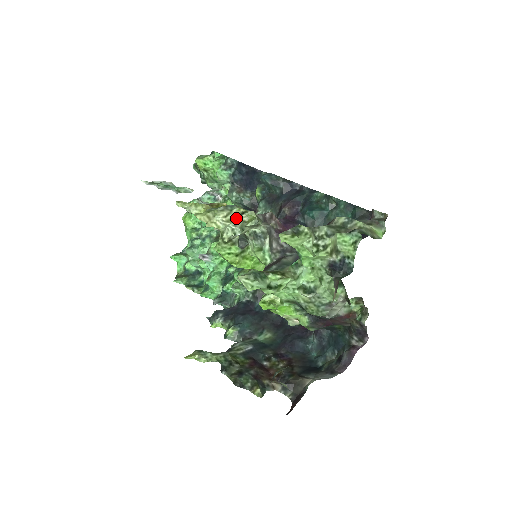
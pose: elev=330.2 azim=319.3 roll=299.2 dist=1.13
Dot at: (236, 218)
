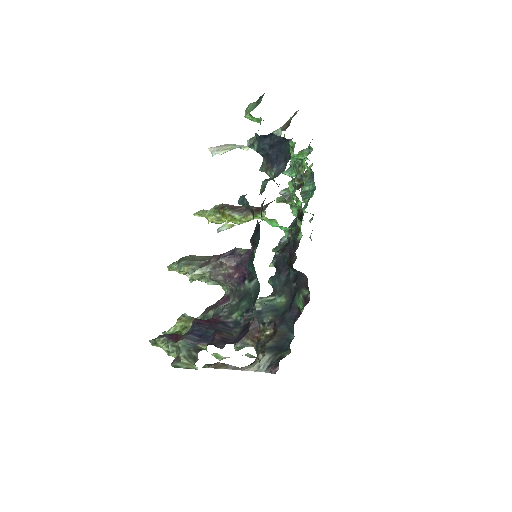
Dot at: occluded
